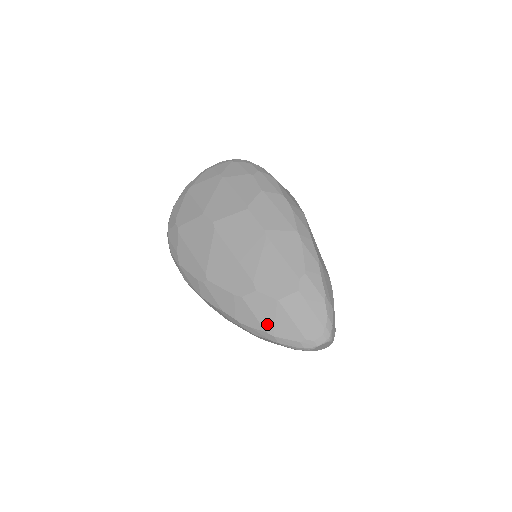
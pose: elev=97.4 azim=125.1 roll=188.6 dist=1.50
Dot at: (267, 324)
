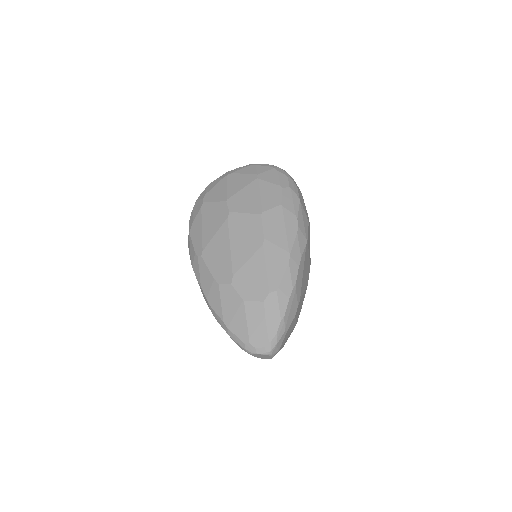
Dot at: (227, 315)
